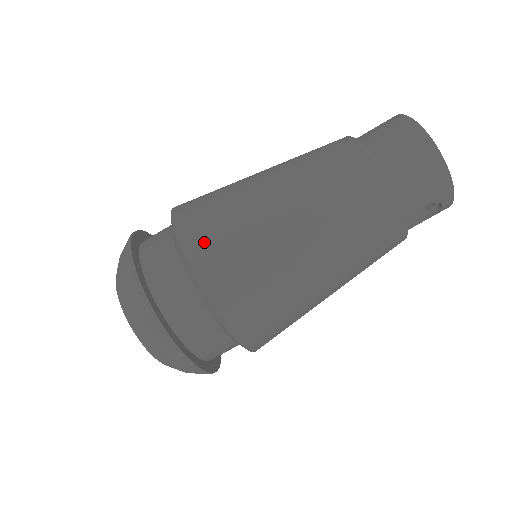
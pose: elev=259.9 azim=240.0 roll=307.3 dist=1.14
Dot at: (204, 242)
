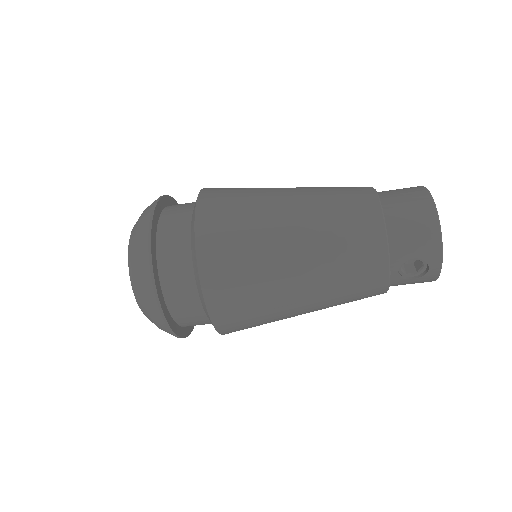
Dot at: (216, 207)
